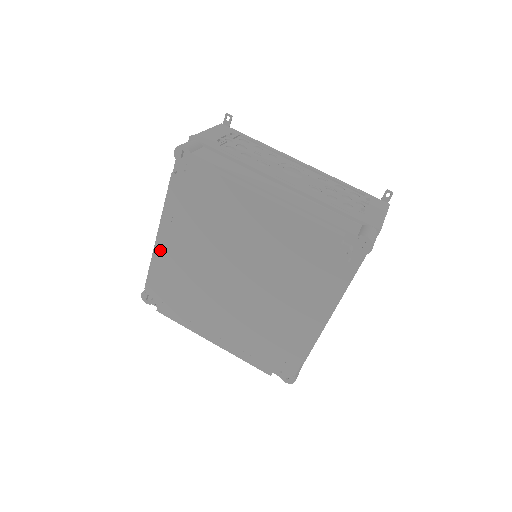
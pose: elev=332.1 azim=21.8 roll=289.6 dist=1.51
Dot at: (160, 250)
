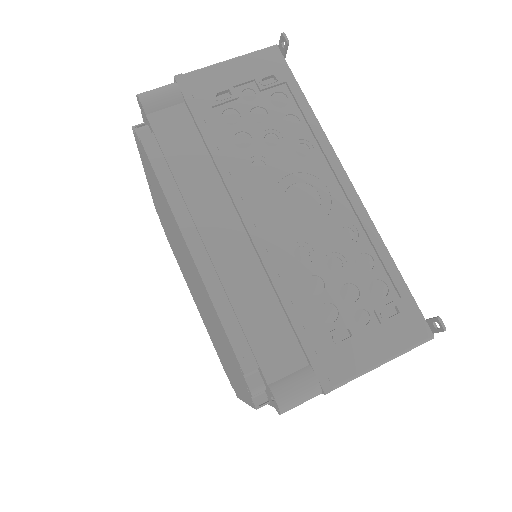
Dot at: (151, 192)
